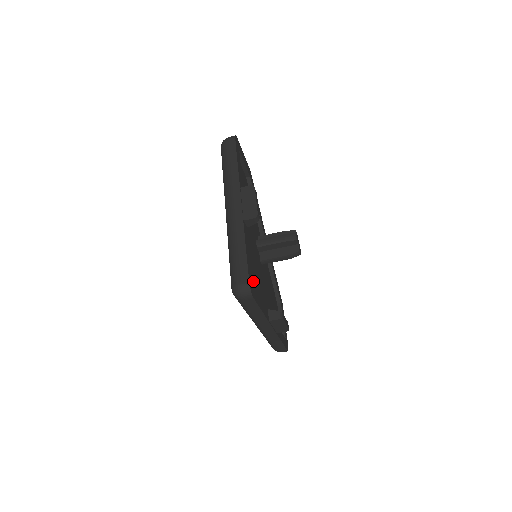
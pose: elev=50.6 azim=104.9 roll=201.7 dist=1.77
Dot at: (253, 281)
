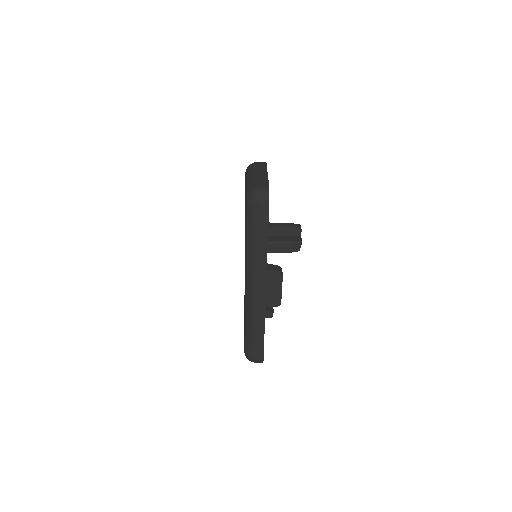
Dot at: occluded
